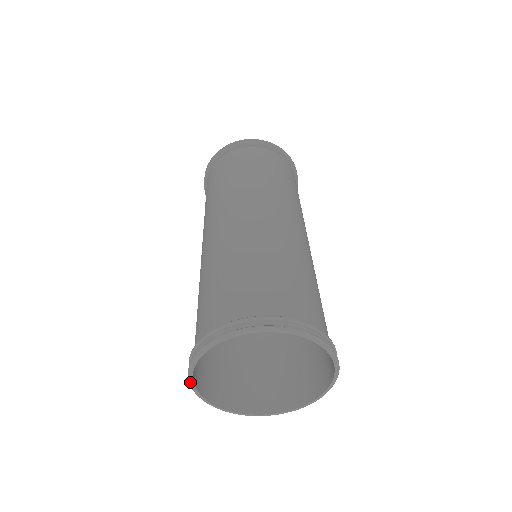
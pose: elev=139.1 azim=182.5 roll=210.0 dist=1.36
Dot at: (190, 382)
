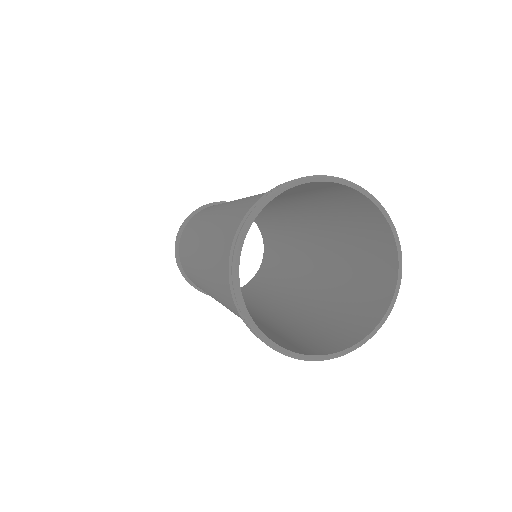
Dot at: (256, 209)
